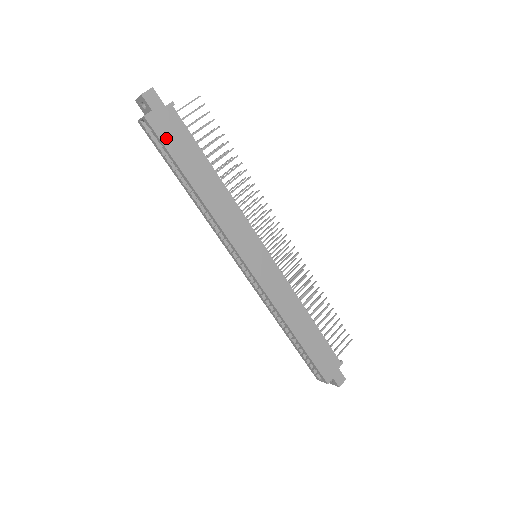
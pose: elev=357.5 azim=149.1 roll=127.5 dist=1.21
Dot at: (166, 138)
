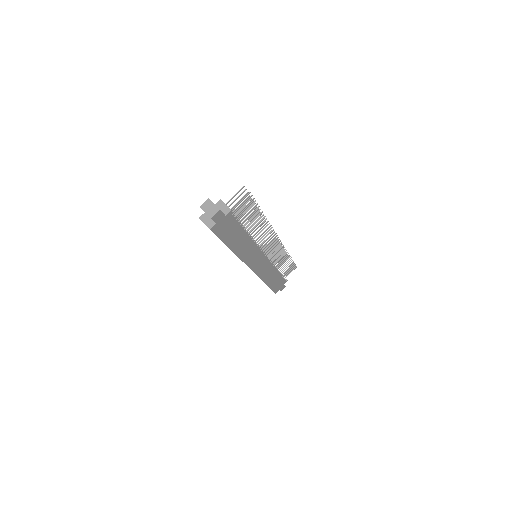
Dot at: (221, 233)
